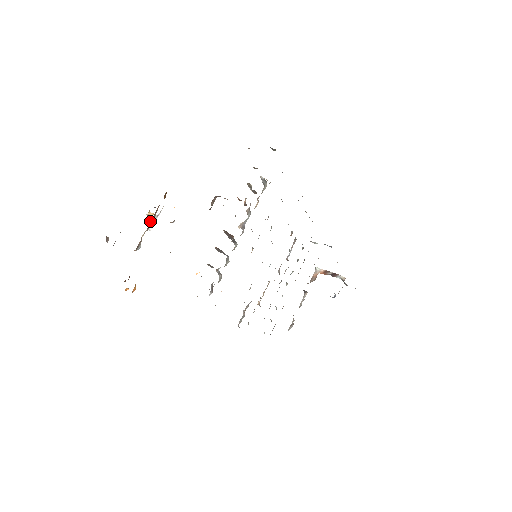
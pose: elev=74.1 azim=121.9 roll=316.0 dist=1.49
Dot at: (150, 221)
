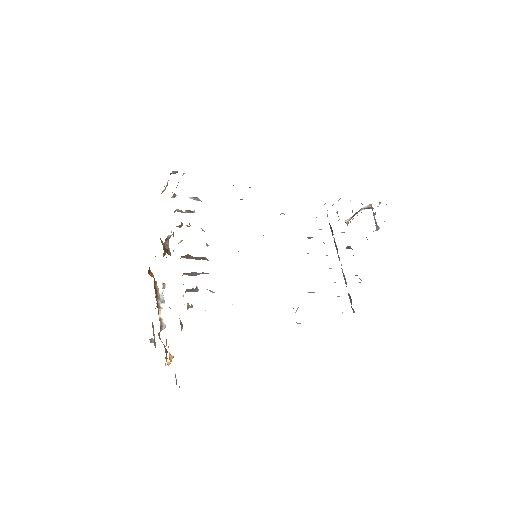
Dot at: (158, 301)
